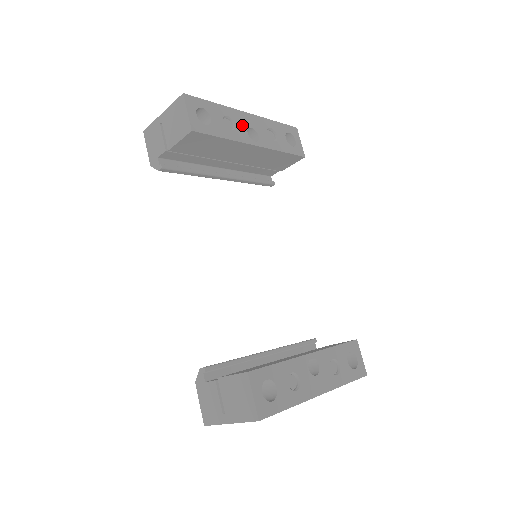
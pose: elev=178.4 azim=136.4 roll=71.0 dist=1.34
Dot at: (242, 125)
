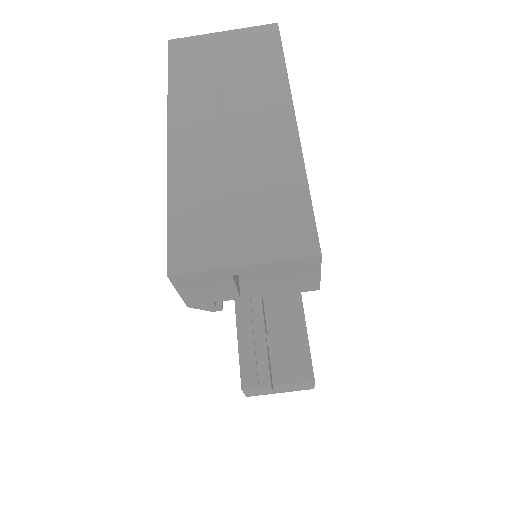
Dot at: occluded
